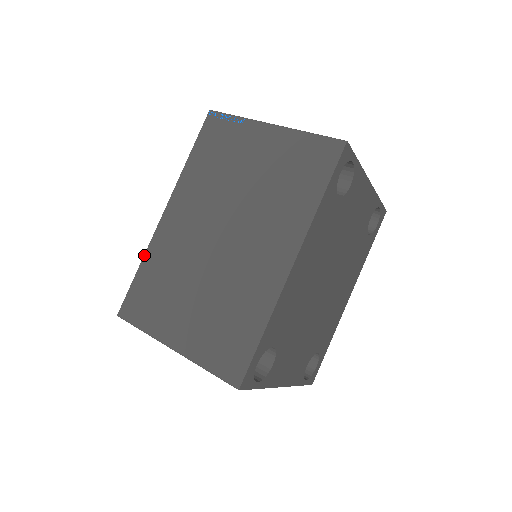
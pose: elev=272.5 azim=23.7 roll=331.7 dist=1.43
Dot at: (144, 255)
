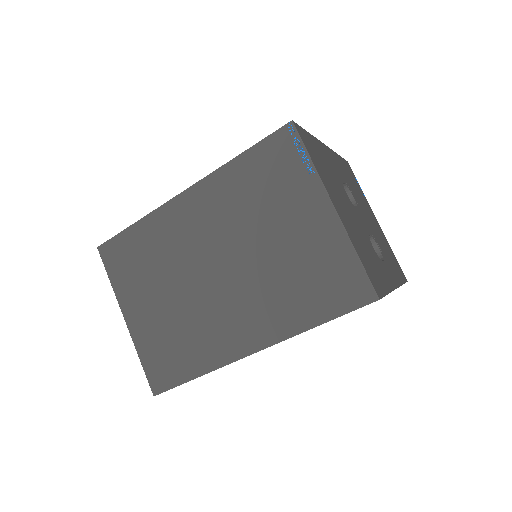
Dot at: (145, 216)
